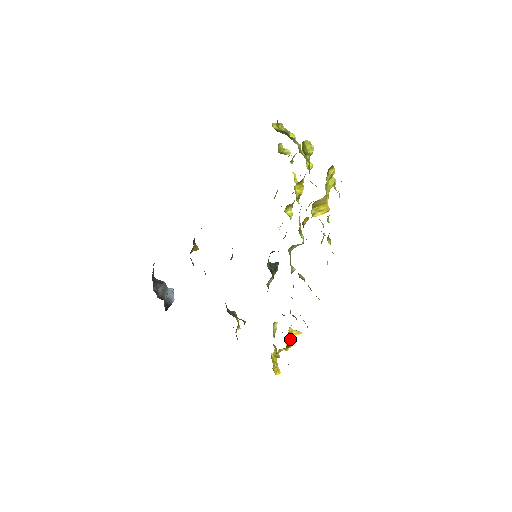
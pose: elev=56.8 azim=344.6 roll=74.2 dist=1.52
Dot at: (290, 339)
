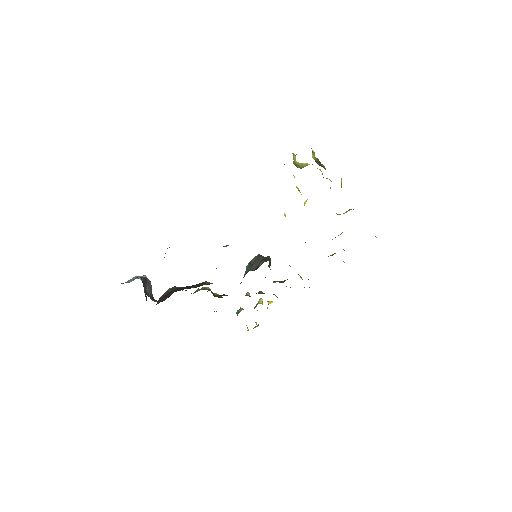
Dot at: occluded
